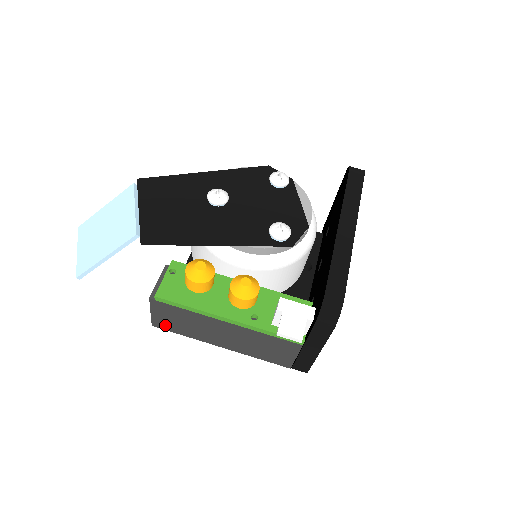
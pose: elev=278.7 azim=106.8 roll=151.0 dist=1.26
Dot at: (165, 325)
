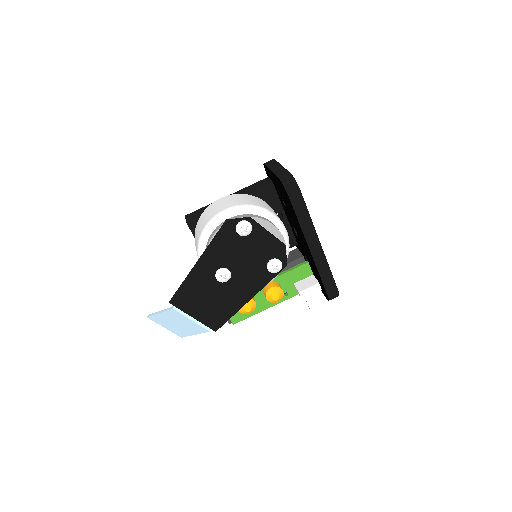
Dot at: occluded
